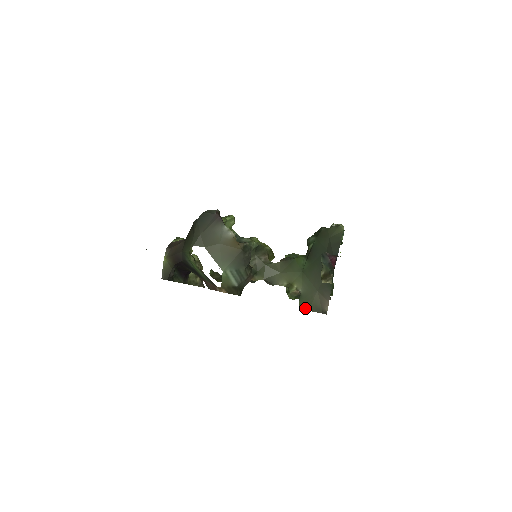
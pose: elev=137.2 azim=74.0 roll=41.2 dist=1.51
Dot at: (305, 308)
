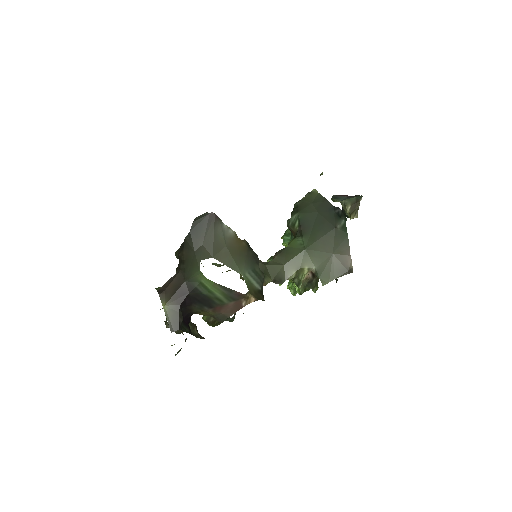
Dot at: (330, 280)
